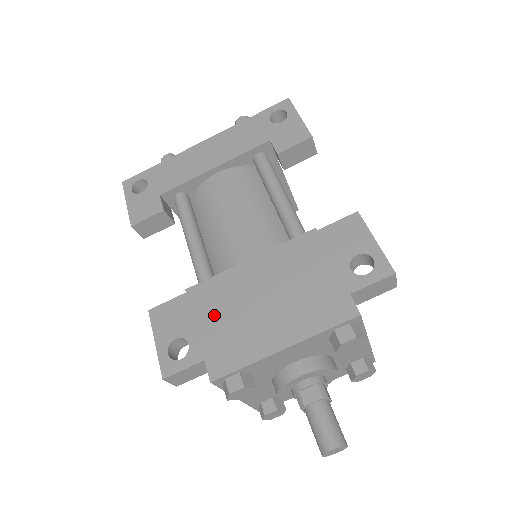
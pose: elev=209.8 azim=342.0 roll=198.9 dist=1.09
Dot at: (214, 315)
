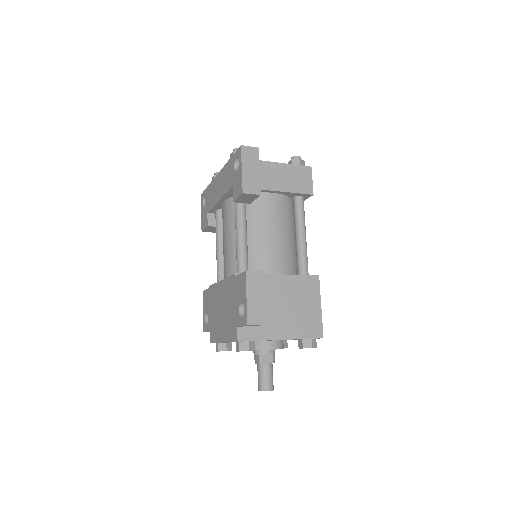
Dot at: (212, 308)
